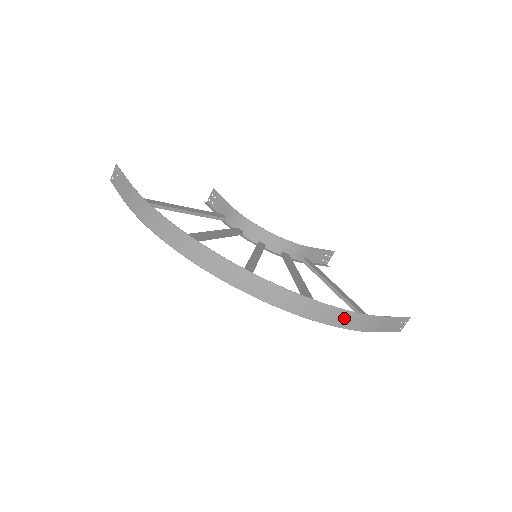
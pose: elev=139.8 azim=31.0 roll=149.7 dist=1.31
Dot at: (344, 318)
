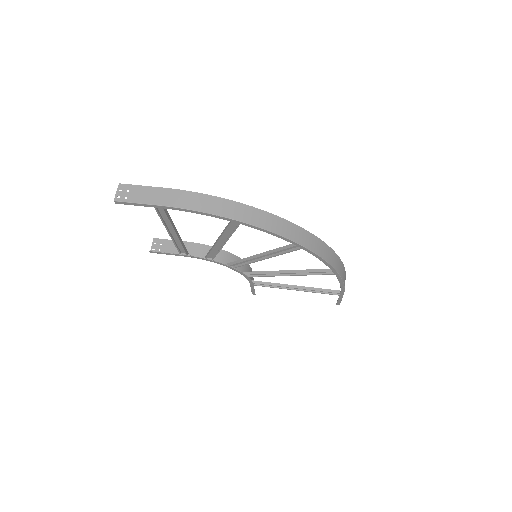
Dot at: (343, 272)
